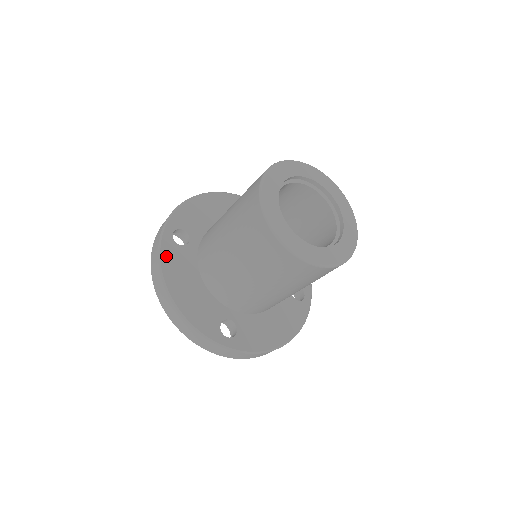
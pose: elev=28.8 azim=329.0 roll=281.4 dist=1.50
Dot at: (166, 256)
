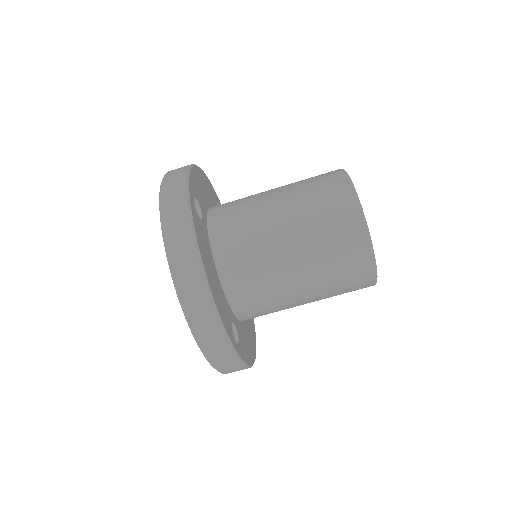
Dot at: (196, 226)
